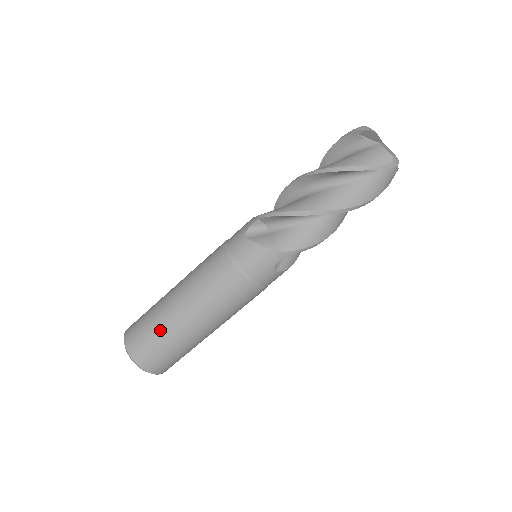
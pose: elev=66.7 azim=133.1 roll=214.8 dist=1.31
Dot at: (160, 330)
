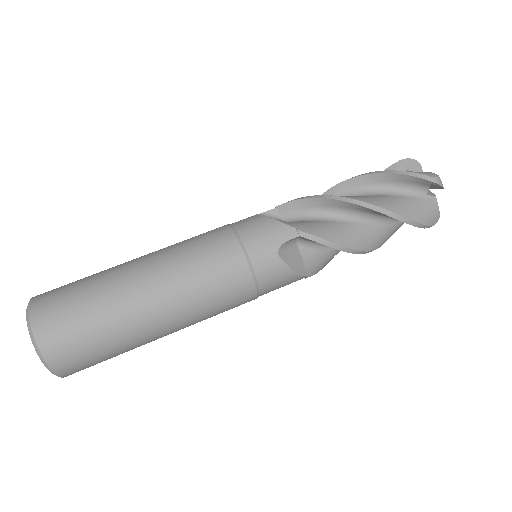
Dot at: (95, 282)
